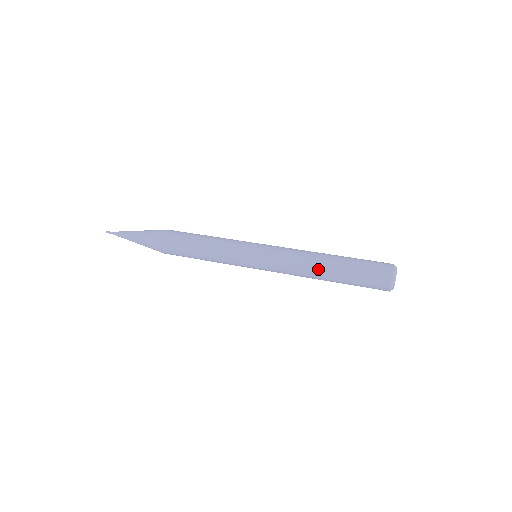
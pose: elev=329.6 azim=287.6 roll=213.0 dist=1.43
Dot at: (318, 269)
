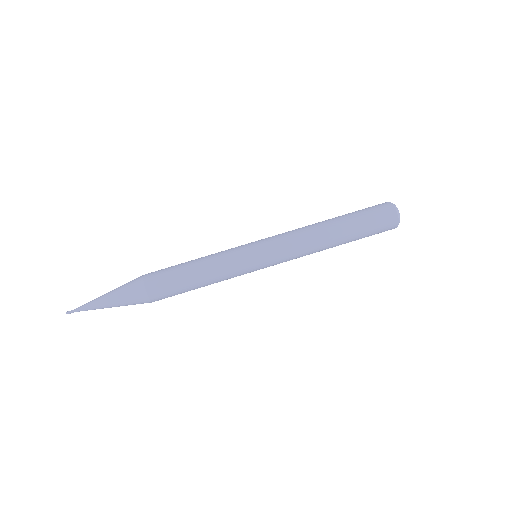
Dot at: (329, 242)
